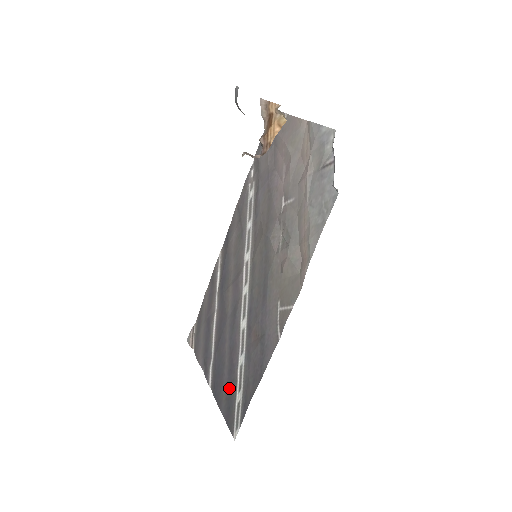
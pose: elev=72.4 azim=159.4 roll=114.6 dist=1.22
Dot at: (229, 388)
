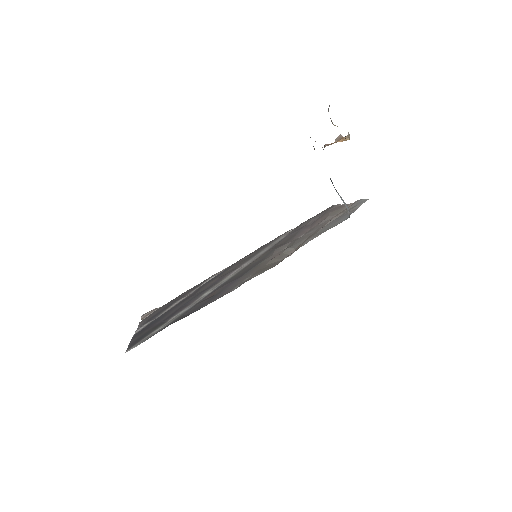
Dot at: (154, 327)
